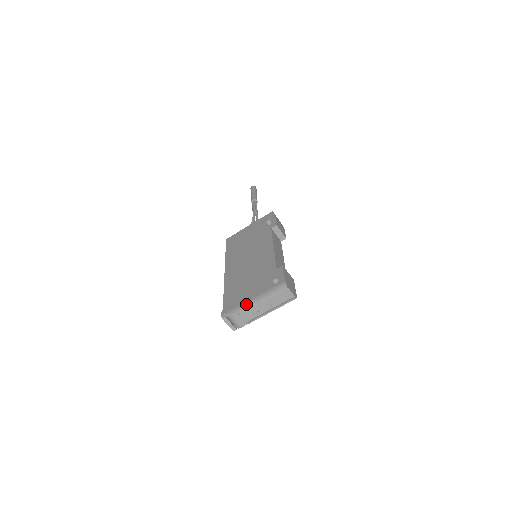
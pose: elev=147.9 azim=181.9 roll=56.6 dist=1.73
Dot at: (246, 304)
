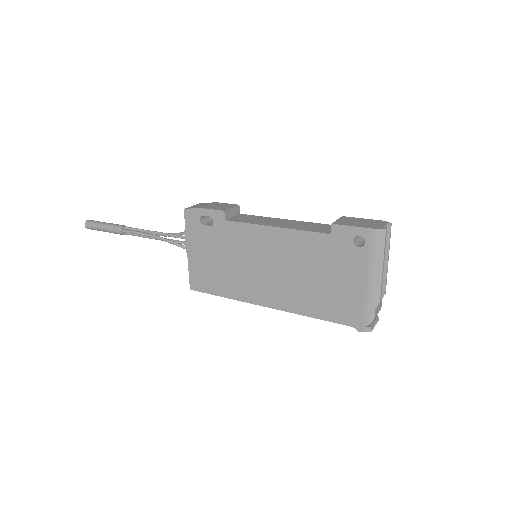
Dot at: (371, 293)
